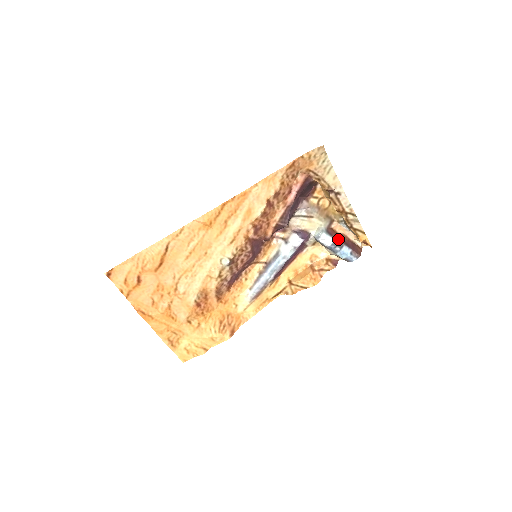
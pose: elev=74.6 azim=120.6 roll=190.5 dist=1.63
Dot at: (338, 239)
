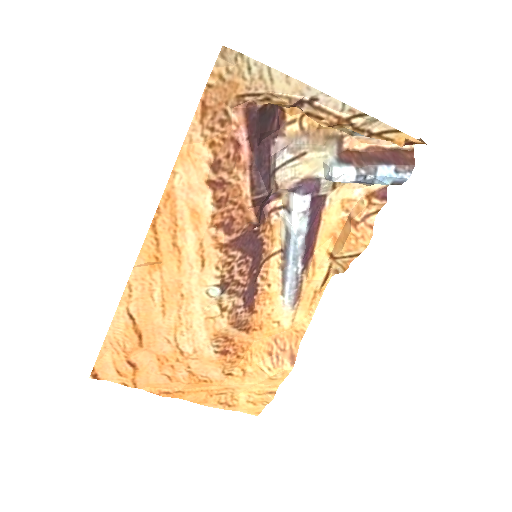
Dot at: (363, 162)
